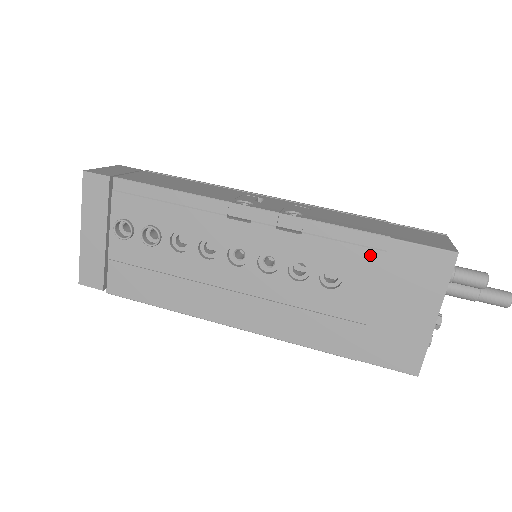
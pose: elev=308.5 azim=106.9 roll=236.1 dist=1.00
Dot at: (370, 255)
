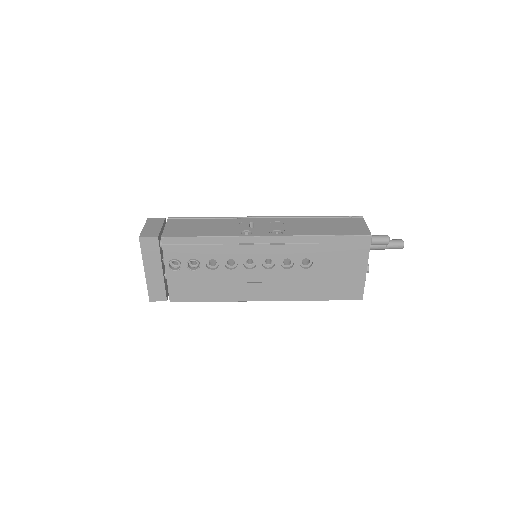
Dot at: (325, 247)
